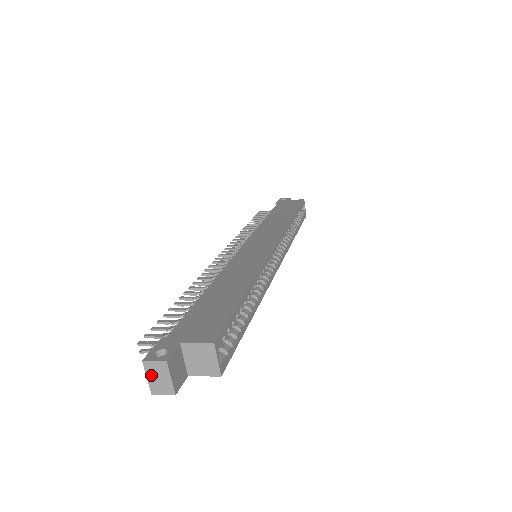
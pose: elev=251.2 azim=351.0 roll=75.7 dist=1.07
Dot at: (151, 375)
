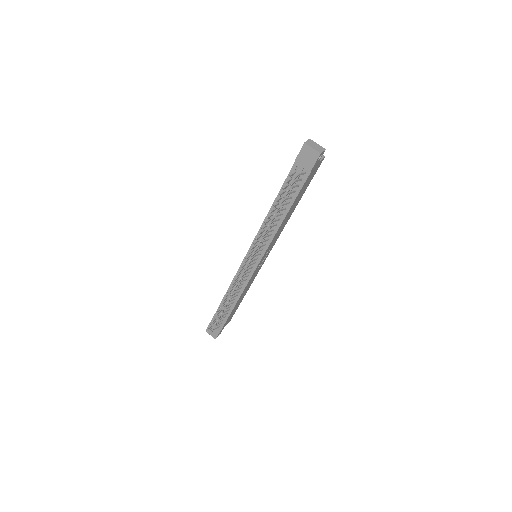
Dot at: (312, 146)
